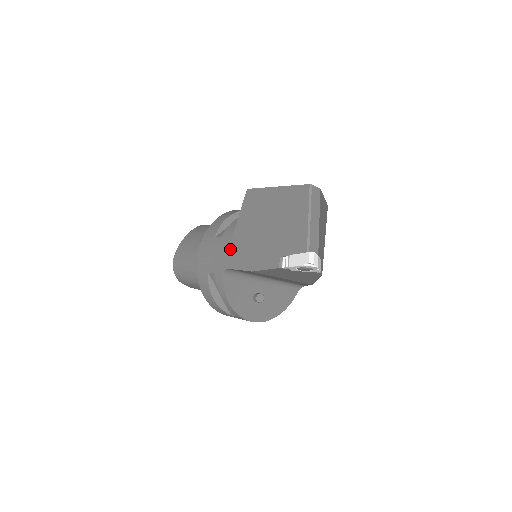
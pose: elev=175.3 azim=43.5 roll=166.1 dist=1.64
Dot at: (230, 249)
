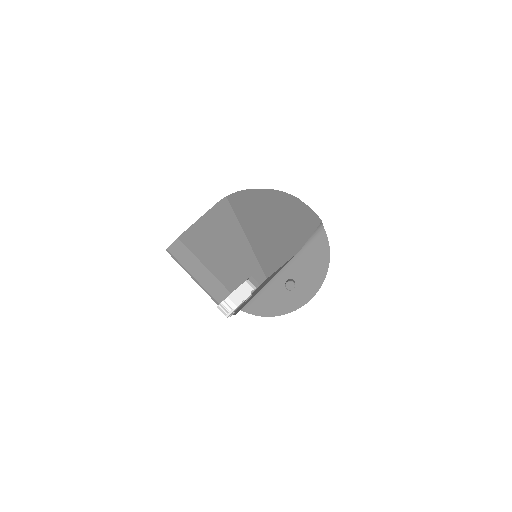
Dot at: occluded
